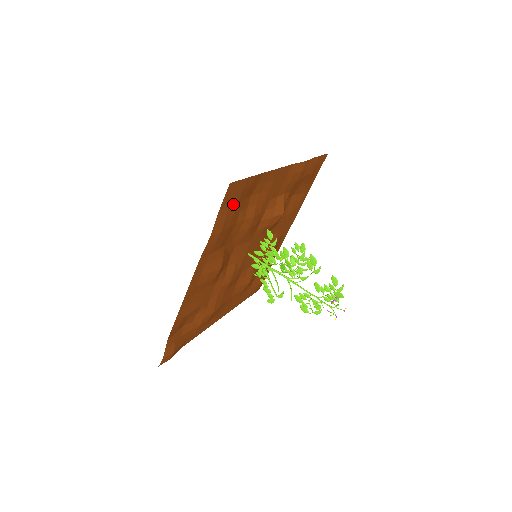
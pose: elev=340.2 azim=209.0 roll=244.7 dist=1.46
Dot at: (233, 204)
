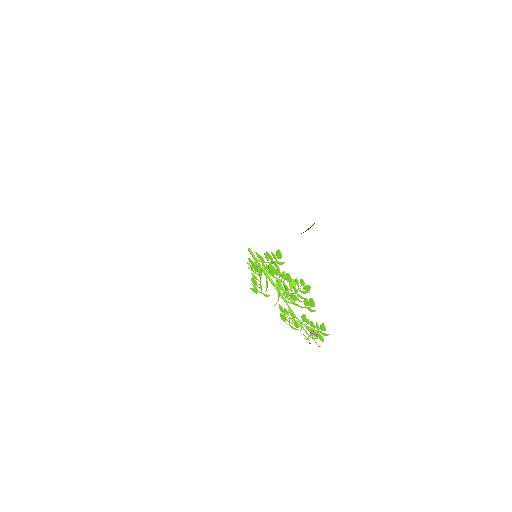
Dot at: occluded
